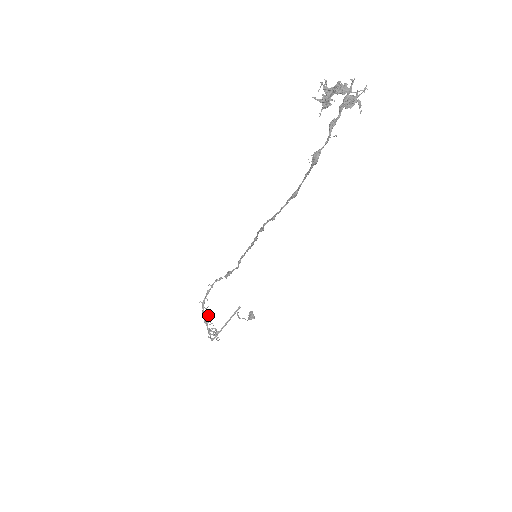
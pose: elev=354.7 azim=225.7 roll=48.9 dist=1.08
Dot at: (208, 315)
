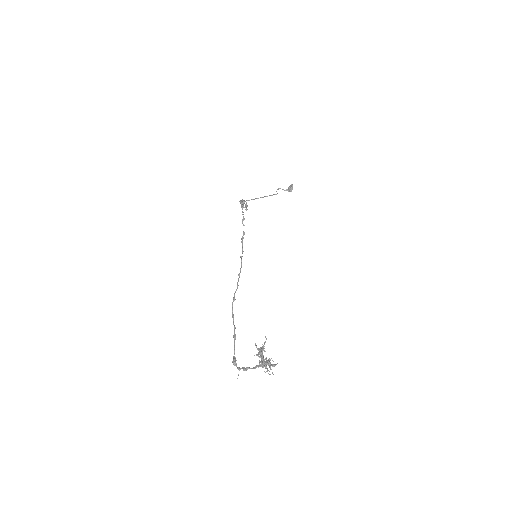
Dot at: (242, 205)
